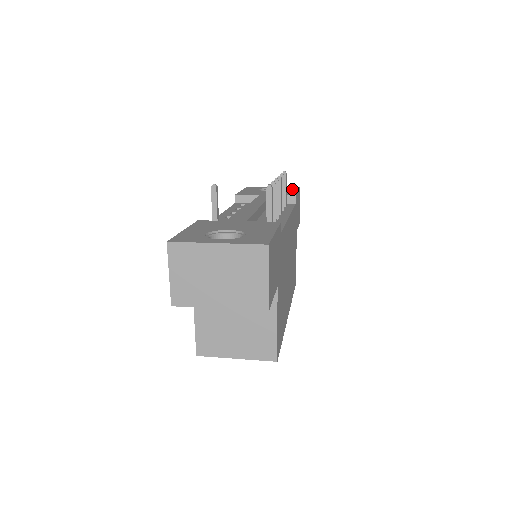
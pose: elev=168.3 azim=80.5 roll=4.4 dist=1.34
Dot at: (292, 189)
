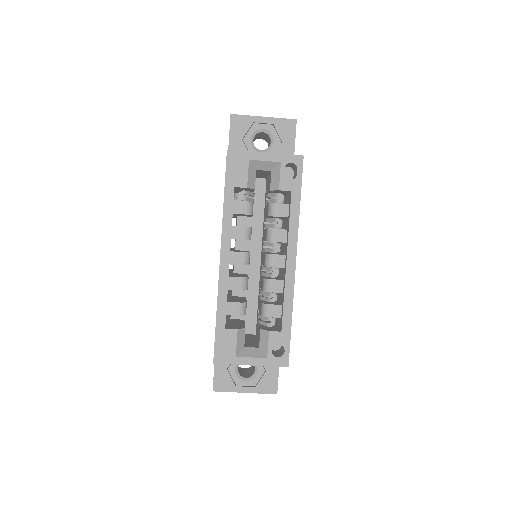
Dot at: occluded
